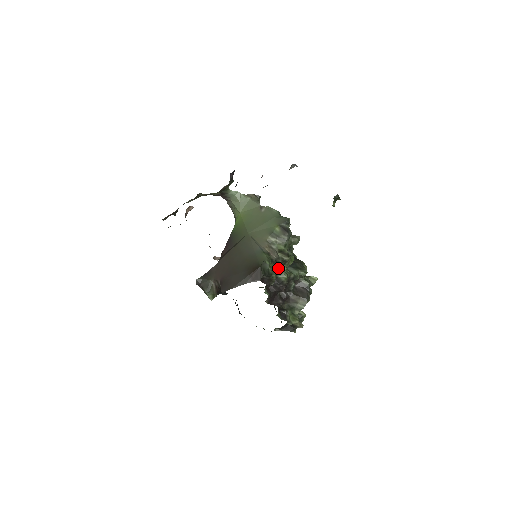
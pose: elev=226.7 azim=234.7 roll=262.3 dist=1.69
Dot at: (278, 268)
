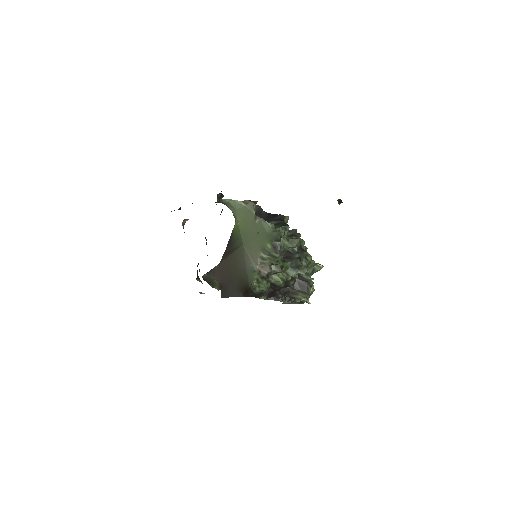
Dot at: (274, 275)
